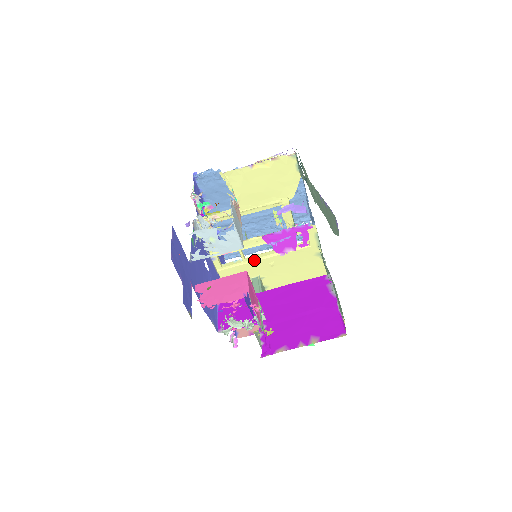
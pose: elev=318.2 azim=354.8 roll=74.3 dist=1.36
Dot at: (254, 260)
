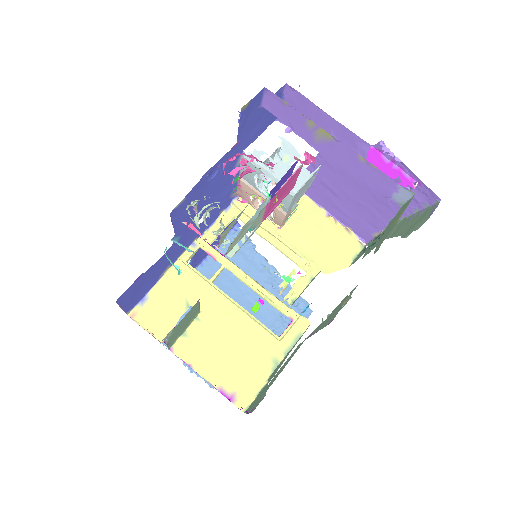
Dot at: (219, 291)
